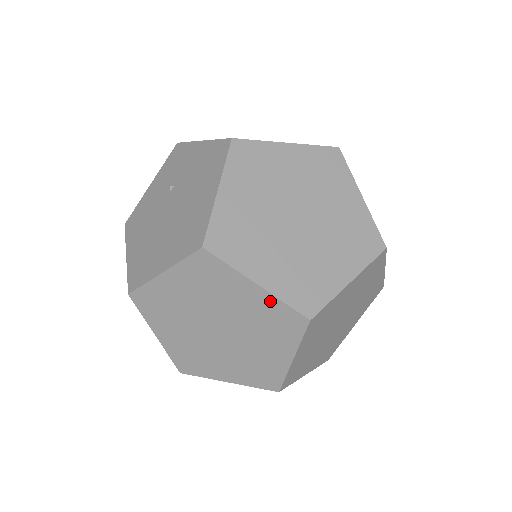
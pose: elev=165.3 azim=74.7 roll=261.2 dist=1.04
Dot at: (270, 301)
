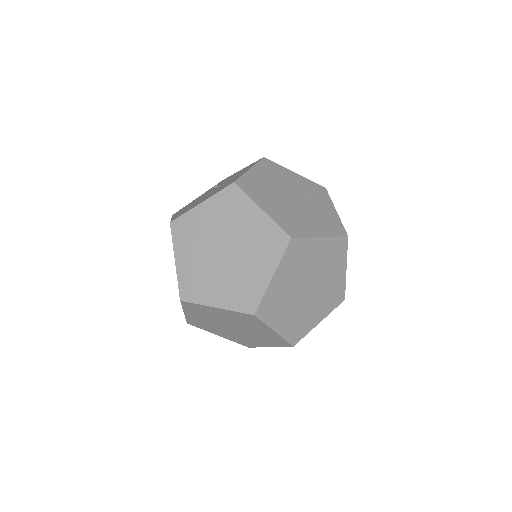
Dot at: (268, 223)
